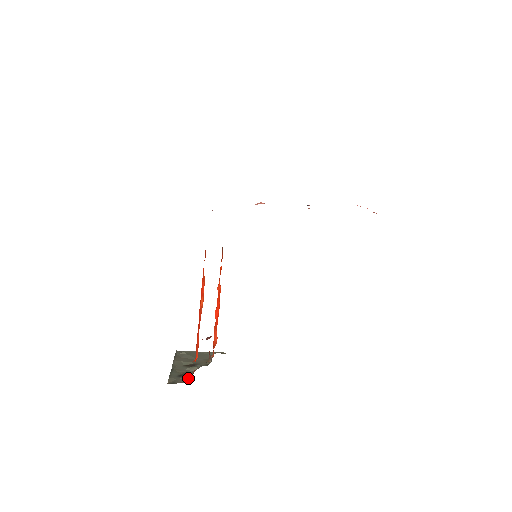
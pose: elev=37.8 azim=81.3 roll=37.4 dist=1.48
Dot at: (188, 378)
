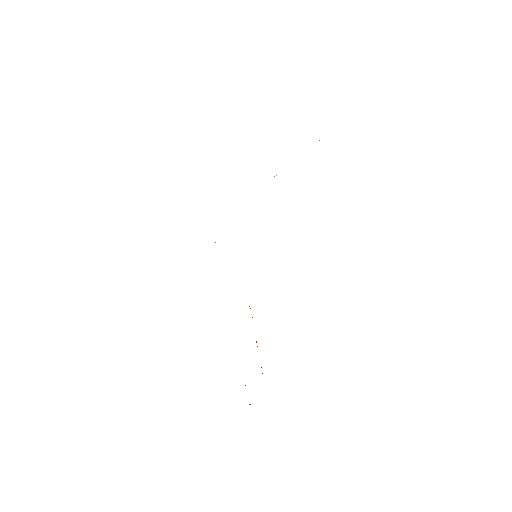
Dot at: occluded
